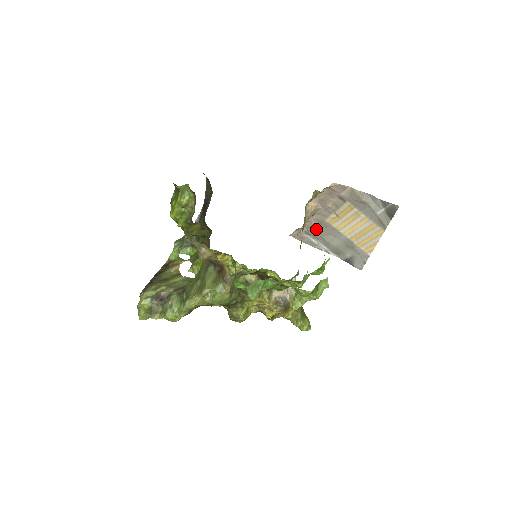
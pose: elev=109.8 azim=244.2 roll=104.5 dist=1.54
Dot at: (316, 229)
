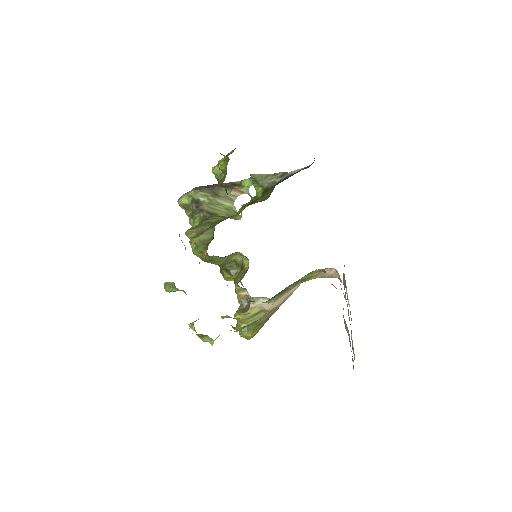
Dot at: occluded
